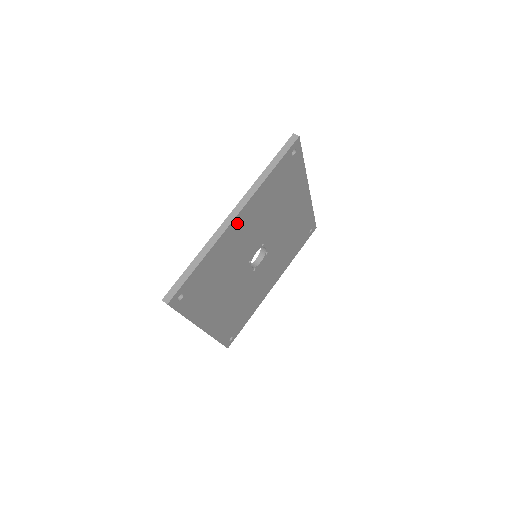
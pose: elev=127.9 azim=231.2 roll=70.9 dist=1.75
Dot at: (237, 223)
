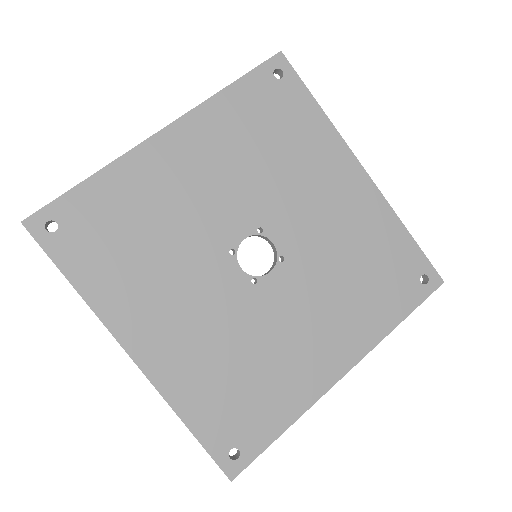
Dot at: (169, 144)
